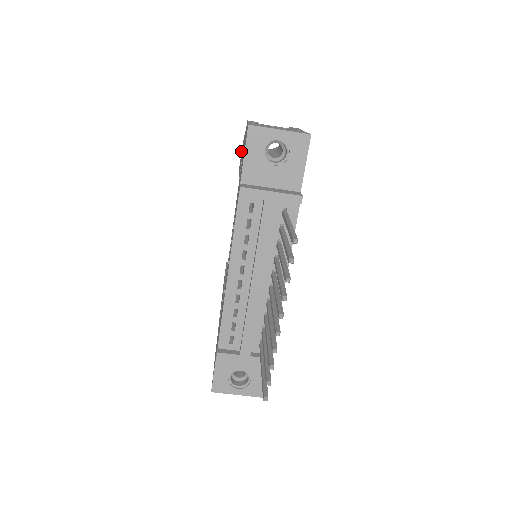
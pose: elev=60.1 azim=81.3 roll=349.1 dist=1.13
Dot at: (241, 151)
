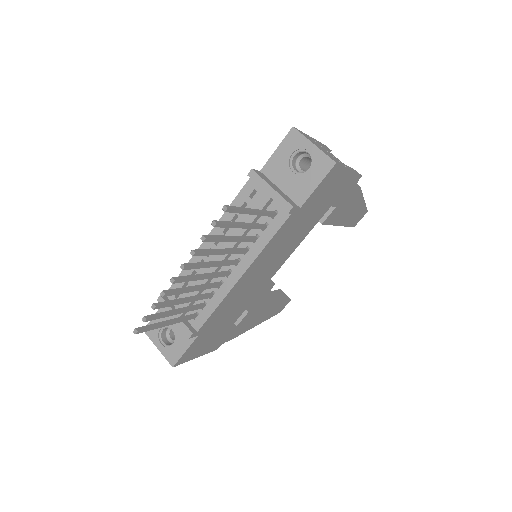
Dot at: occluded
